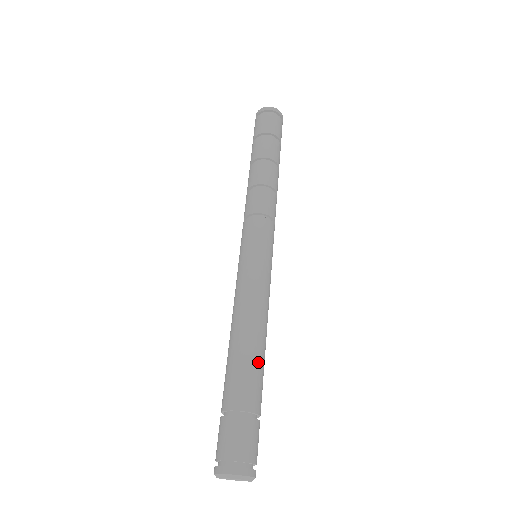
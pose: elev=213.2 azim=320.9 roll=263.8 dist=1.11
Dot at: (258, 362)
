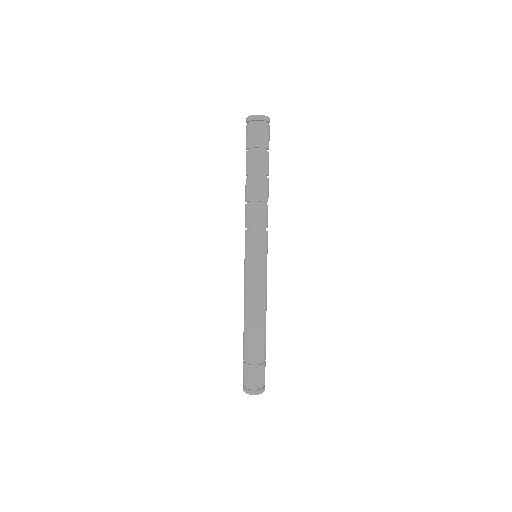
Dot at: (256, 334)
